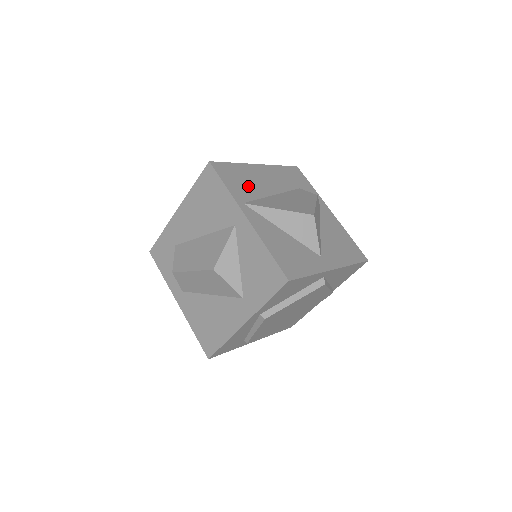
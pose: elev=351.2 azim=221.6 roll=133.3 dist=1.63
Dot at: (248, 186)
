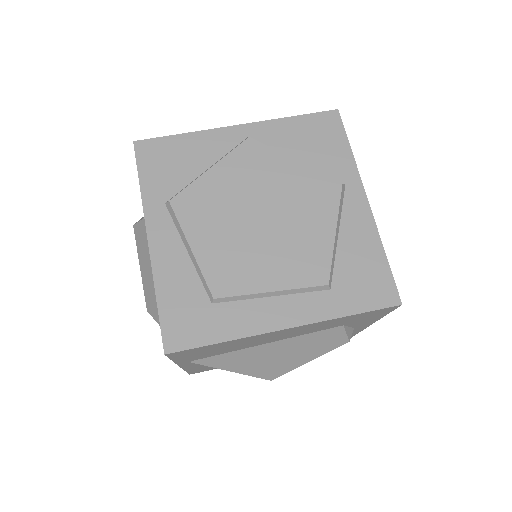
Dot at: (220, 351)
